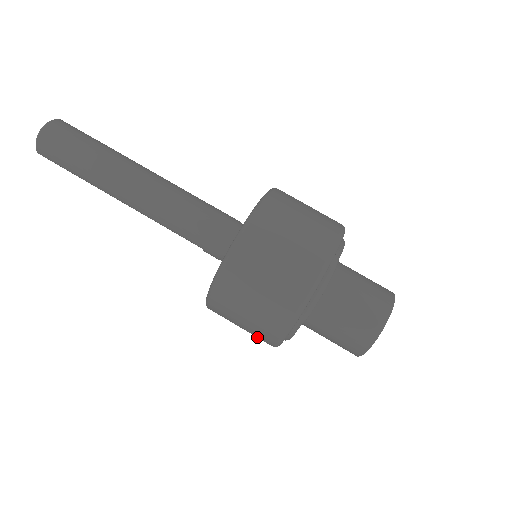
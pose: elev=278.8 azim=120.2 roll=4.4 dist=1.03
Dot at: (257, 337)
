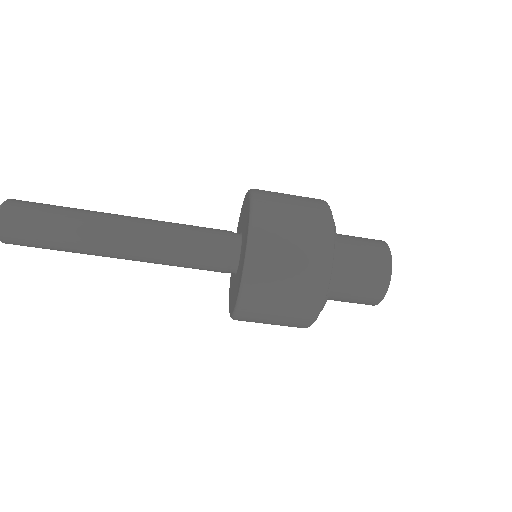
Dot at: occluded
